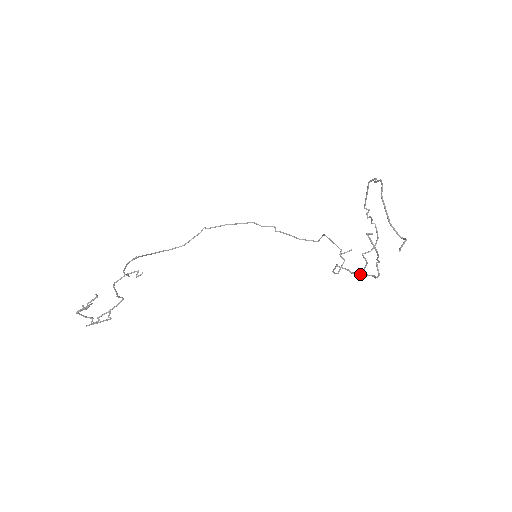
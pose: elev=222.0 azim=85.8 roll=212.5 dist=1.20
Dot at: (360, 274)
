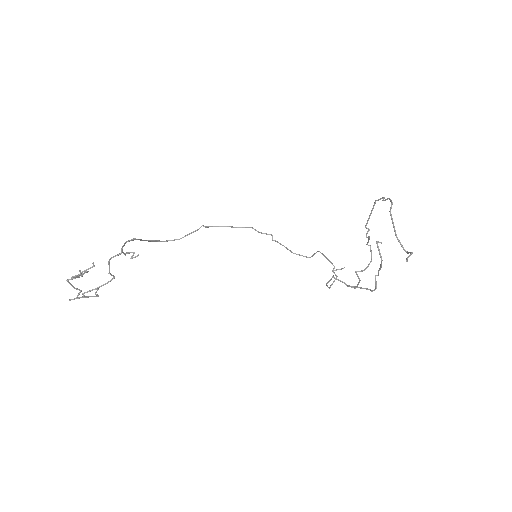
Dot at: (356, 287)
